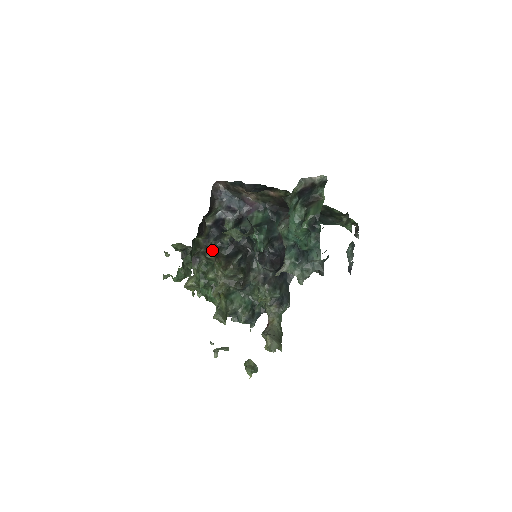
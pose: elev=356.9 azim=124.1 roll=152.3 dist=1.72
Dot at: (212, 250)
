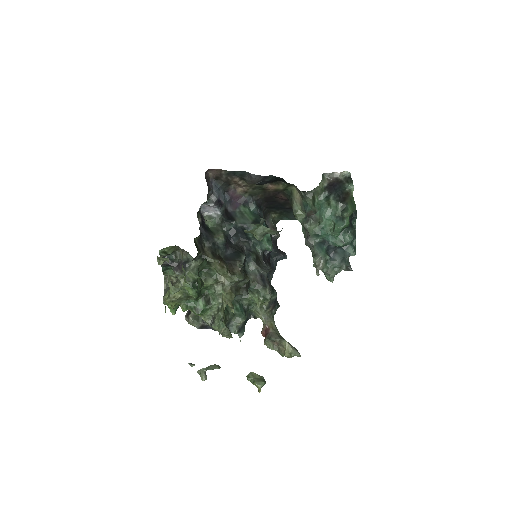
Dot at: (210, 252)
